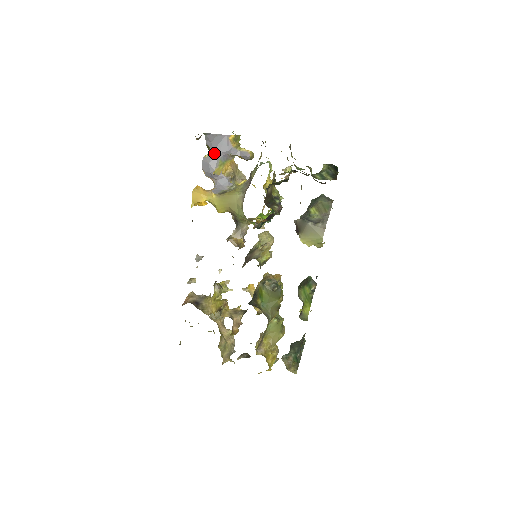
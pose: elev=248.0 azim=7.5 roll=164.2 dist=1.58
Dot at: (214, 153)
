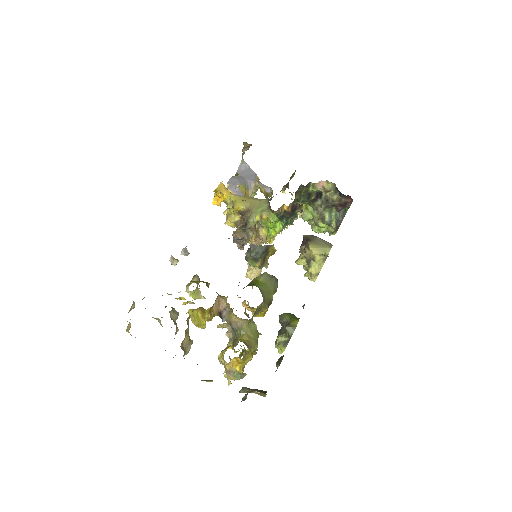
Dot at: (242, 177)
